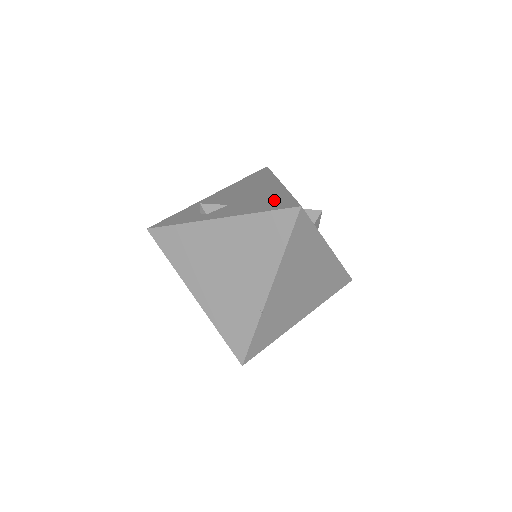
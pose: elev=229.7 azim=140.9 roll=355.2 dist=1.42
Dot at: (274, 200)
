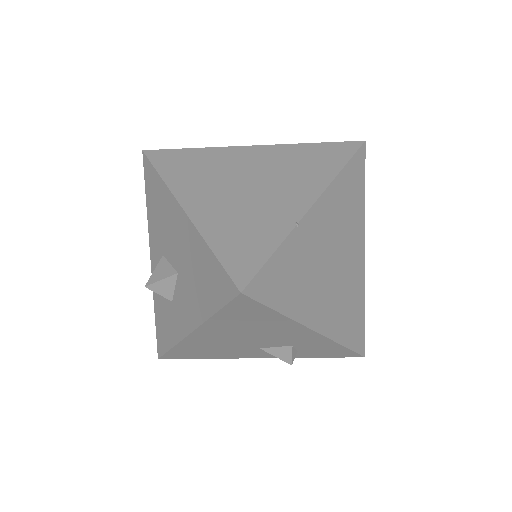
Dot at: occluded
